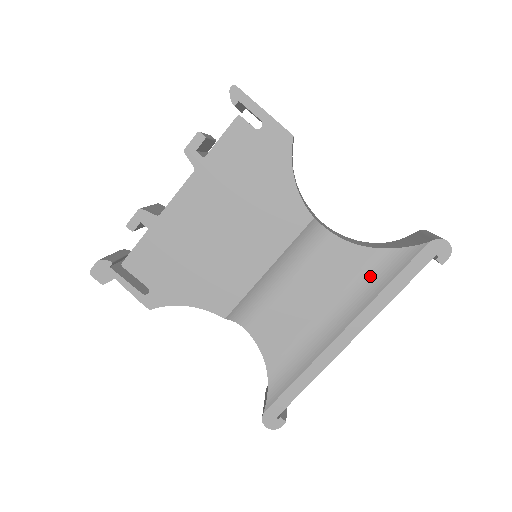
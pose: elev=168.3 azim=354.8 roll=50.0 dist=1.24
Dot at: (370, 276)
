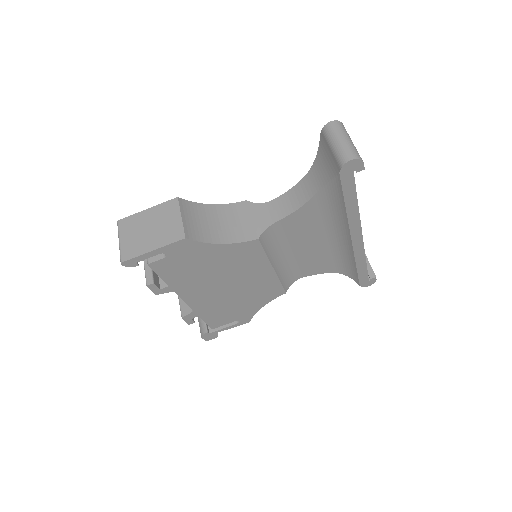
Dot at: (329, 208)
